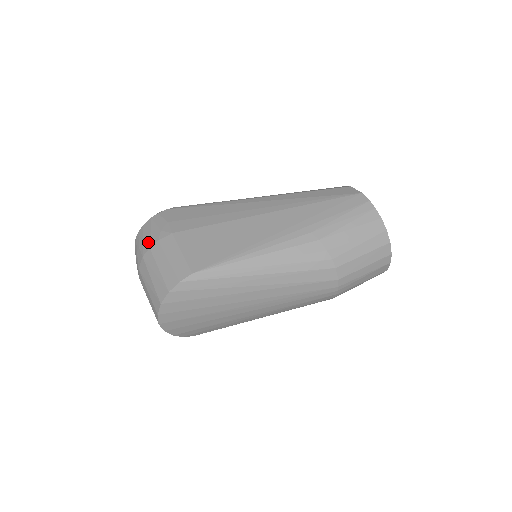
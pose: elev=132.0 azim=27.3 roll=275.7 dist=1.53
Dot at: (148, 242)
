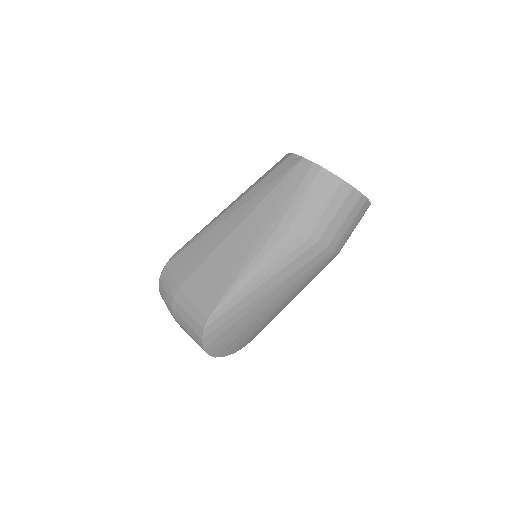
Dot at: (168, 302)
